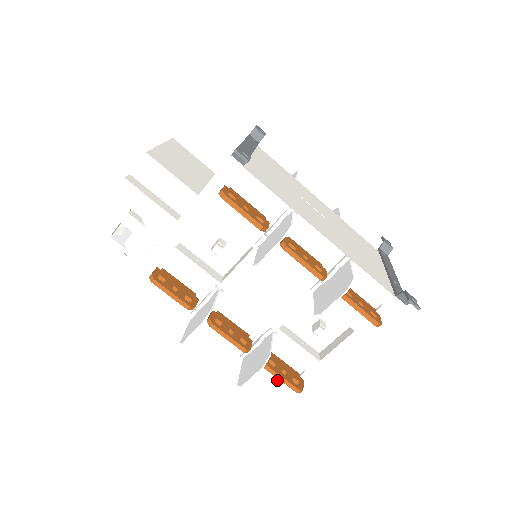
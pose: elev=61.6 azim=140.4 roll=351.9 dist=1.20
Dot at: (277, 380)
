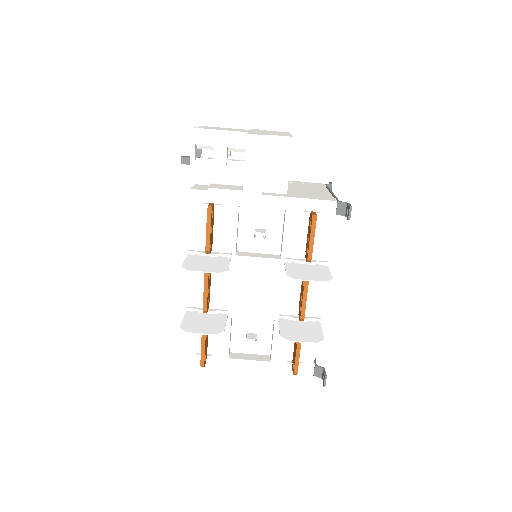
Dot at: (188, 344)
